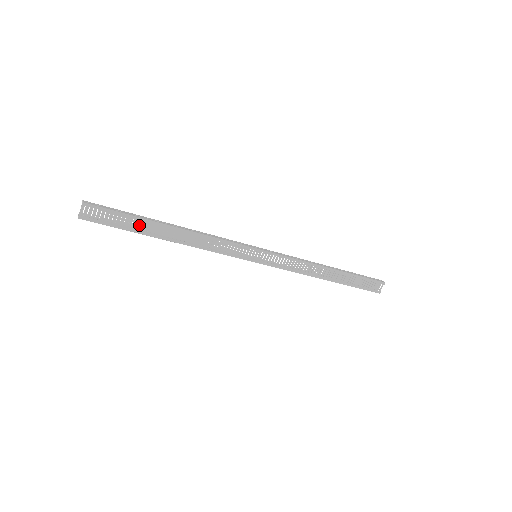
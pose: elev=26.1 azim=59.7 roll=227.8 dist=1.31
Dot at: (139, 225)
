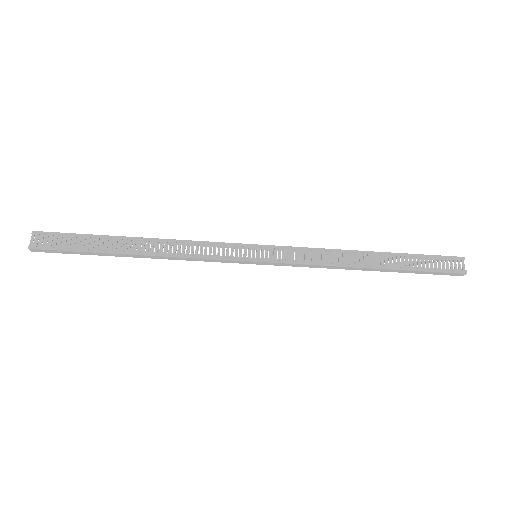
Dot at: (98, 243)
